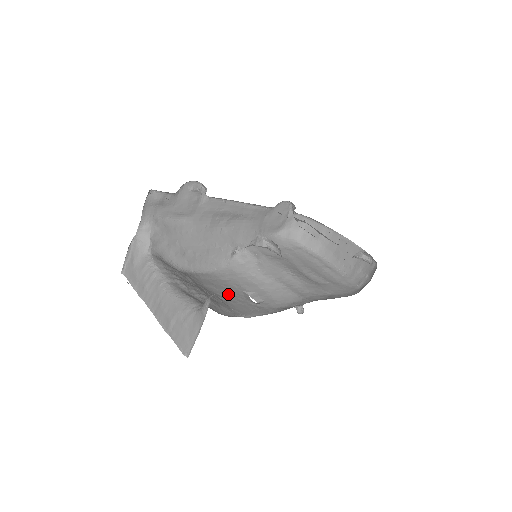
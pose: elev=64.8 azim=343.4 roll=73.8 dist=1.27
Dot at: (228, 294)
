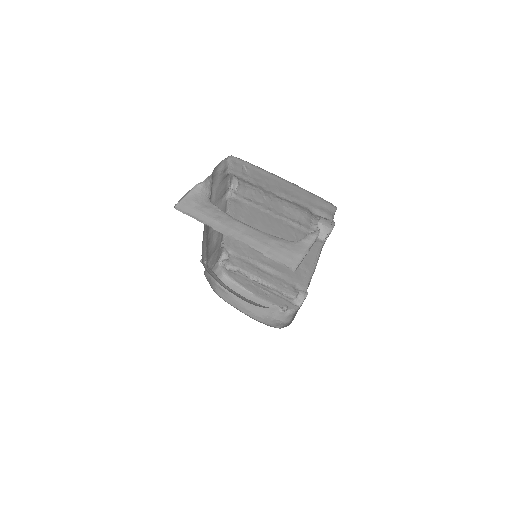
Dot at: occluded
